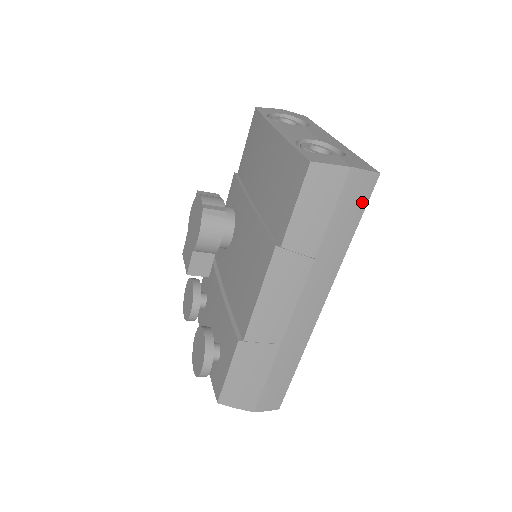
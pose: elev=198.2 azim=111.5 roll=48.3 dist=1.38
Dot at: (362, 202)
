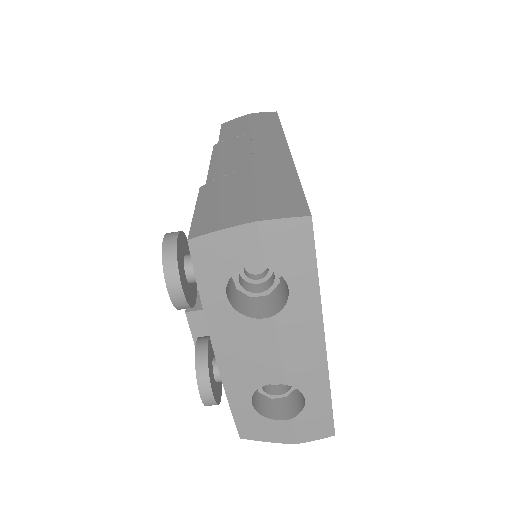
Dot at: (273, 117)
